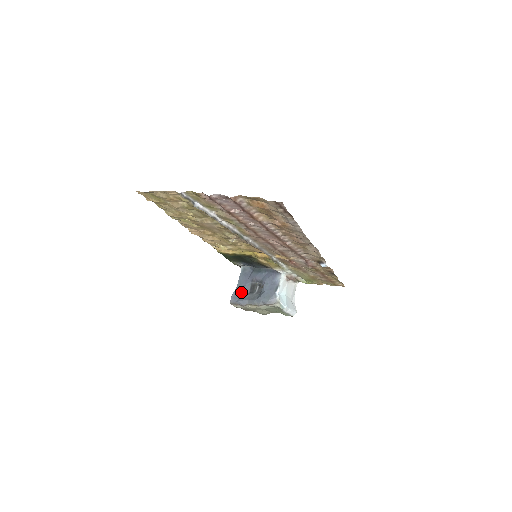
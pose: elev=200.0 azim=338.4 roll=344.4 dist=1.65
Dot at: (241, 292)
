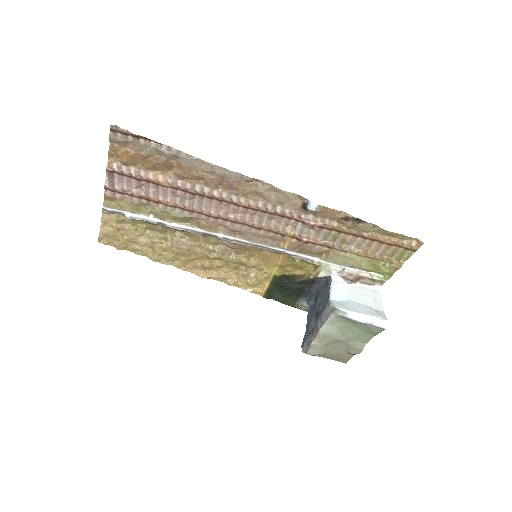
Dot at: (308, 331)
